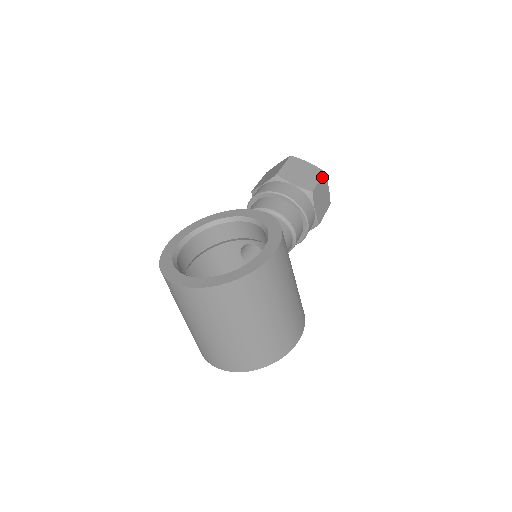
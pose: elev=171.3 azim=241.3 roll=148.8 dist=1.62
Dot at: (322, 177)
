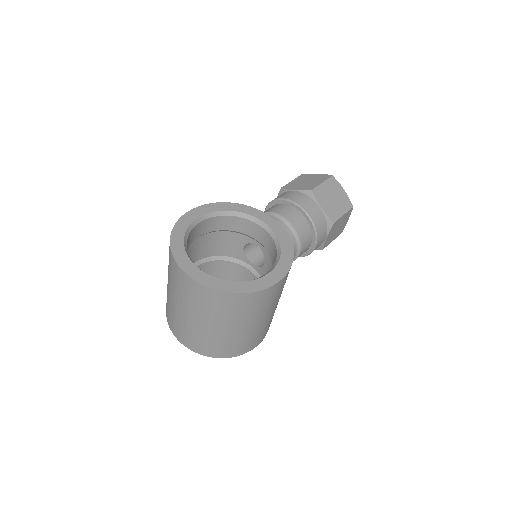
Dot at: (348, 211)
